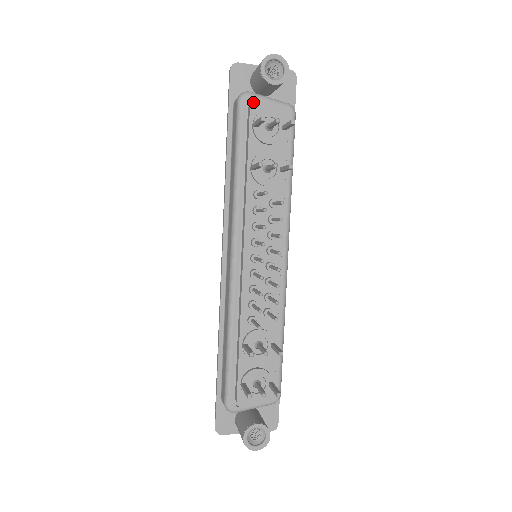
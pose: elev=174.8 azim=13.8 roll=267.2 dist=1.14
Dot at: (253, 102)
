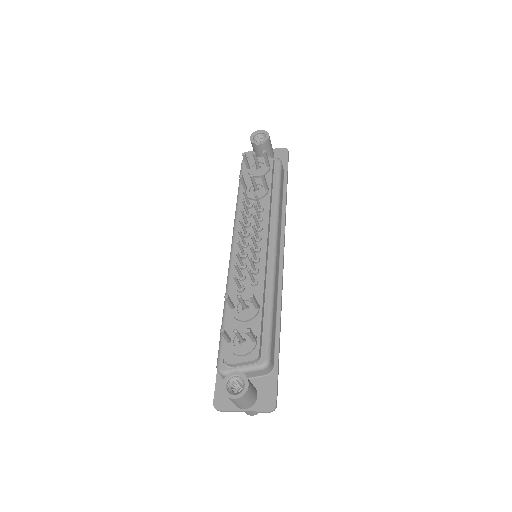
Dot at: (248, 159)
